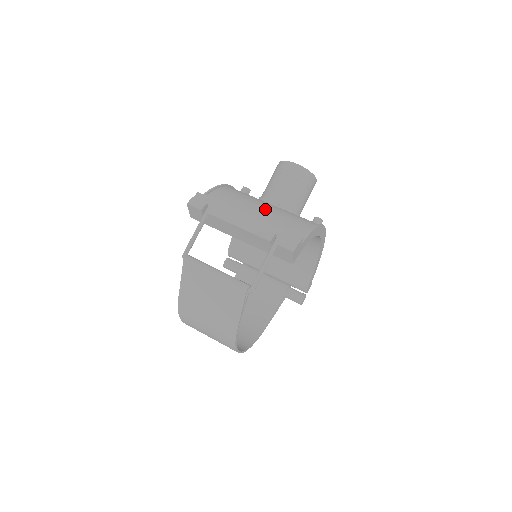
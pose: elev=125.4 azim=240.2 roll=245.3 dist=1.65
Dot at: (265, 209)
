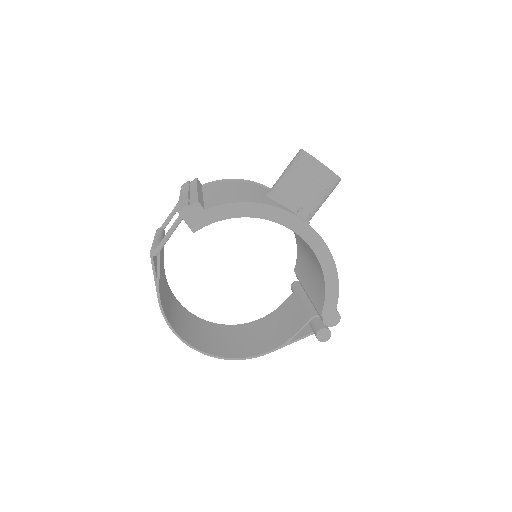
Dot at: (235, 191)
